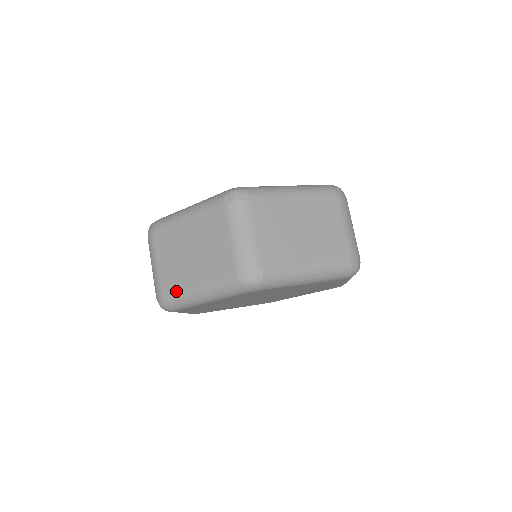
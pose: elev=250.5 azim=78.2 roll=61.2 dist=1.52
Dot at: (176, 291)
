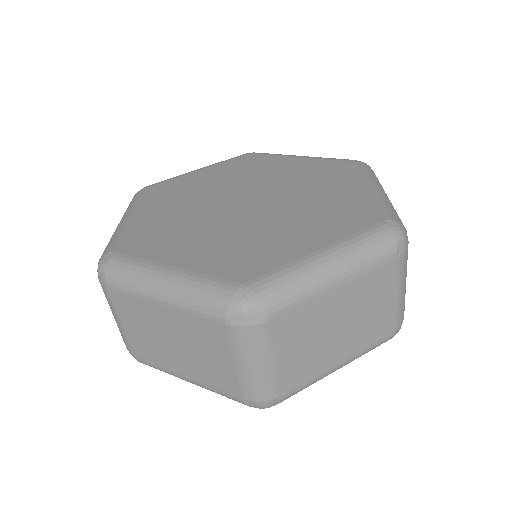
Dot at: (155, 365)
